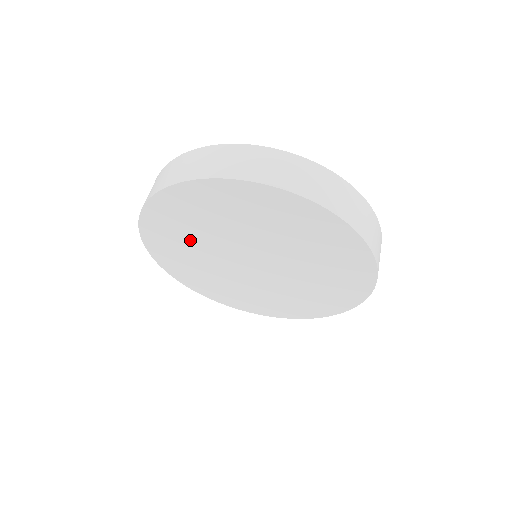
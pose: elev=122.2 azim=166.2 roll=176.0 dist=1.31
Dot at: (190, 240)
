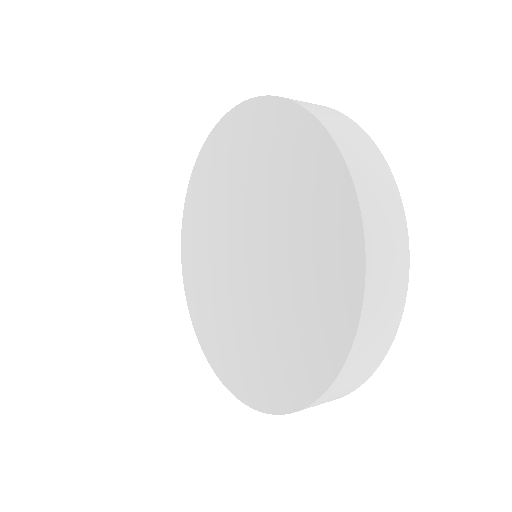
Dot at: (216, 305)
